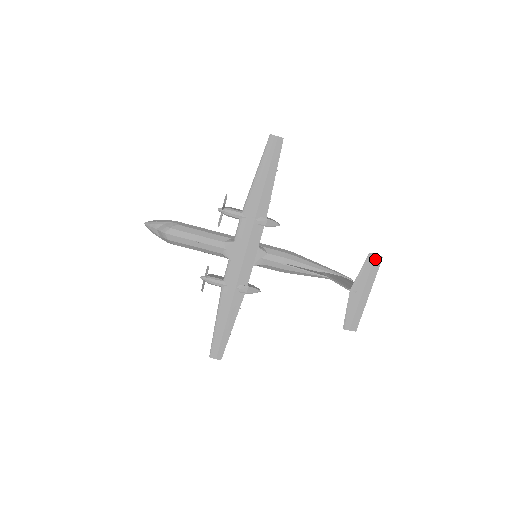
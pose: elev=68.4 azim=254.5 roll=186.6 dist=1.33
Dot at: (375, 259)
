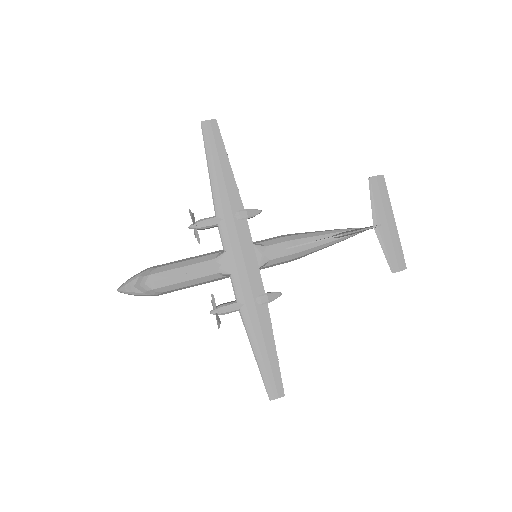
Dot at: (378, 181)
